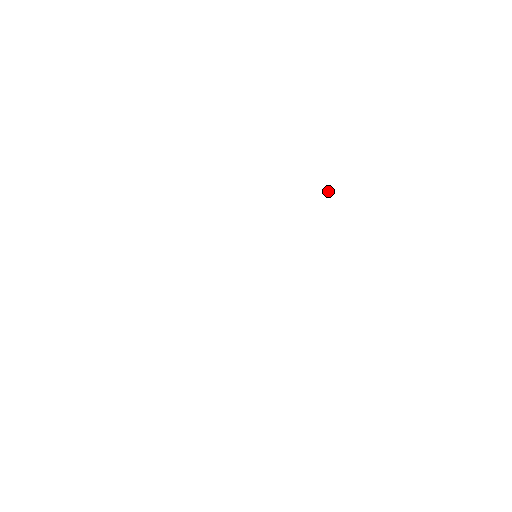
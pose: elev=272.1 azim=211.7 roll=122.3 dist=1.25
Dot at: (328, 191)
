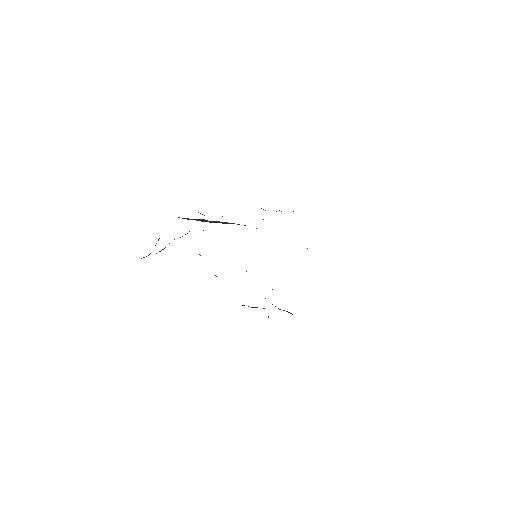
Dot at: occluded
